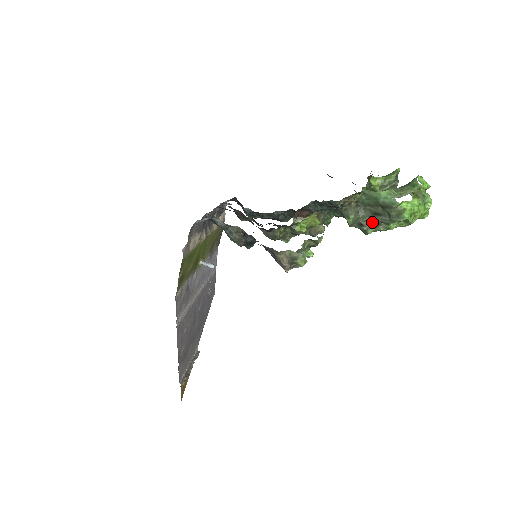
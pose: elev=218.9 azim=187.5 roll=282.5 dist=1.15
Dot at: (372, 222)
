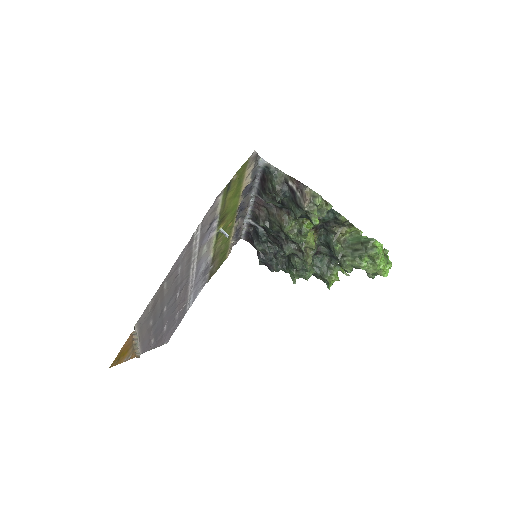
Dot at: (351, 257)
